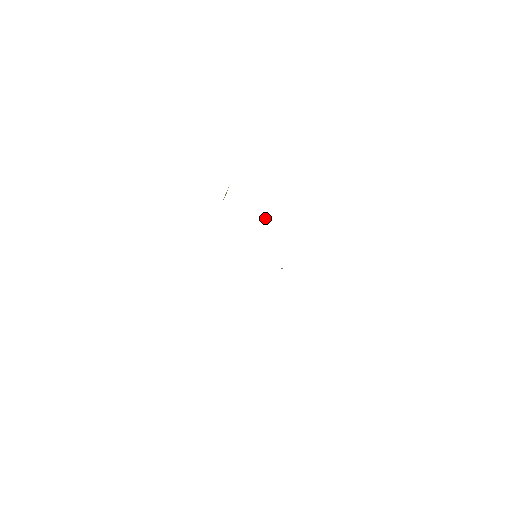
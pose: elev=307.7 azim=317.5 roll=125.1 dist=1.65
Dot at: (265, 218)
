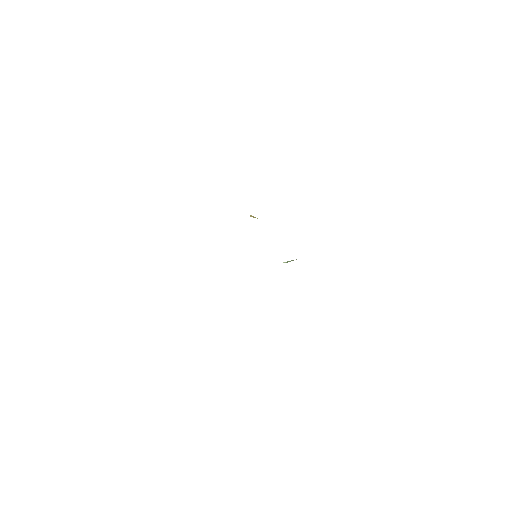
Dot at: occluded
